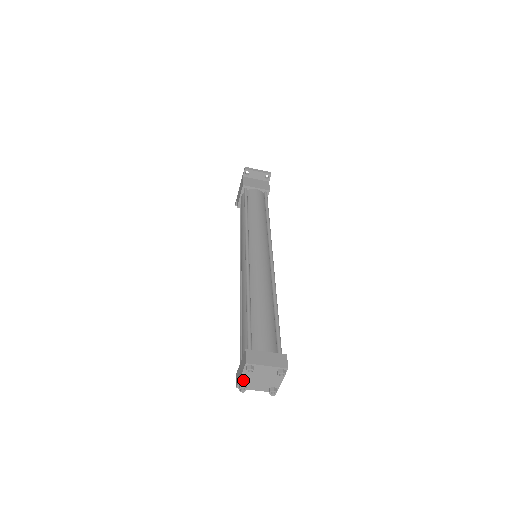
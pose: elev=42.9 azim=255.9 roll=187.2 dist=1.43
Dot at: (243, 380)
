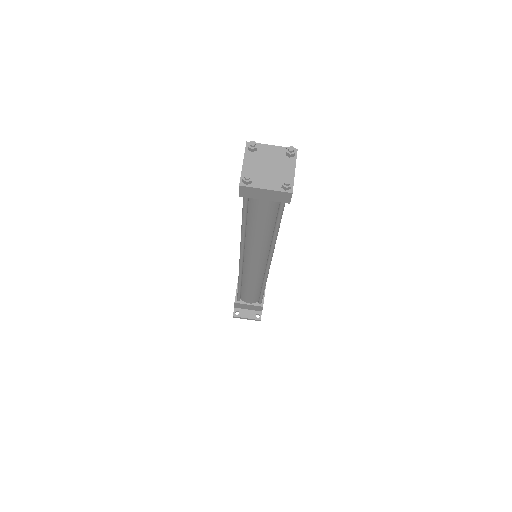
Dot at: (246, 171)
